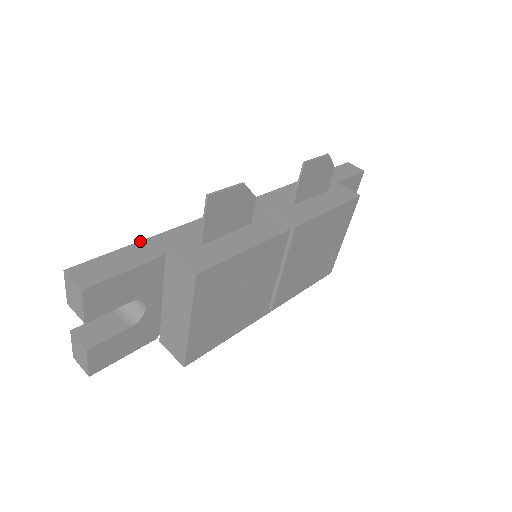
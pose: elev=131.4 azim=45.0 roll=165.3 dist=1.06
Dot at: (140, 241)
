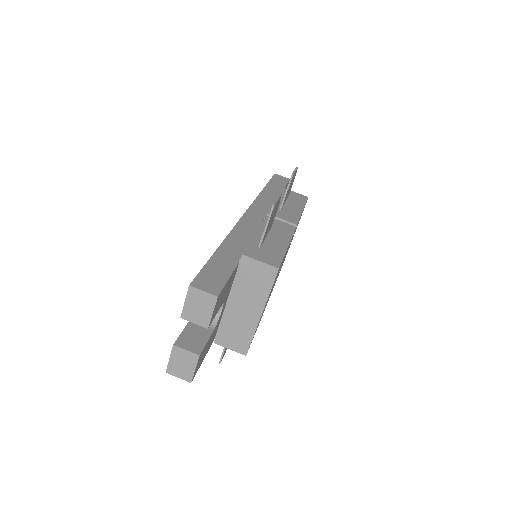
Dot at: (214, 253)
